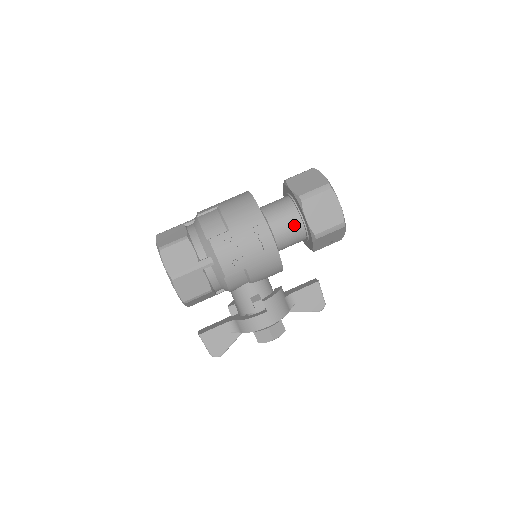
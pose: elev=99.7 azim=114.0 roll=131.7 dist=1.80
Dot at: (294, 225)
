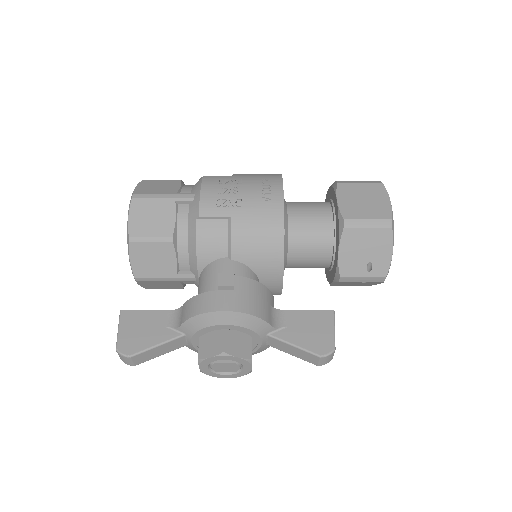
Dot at: (320, 215)
